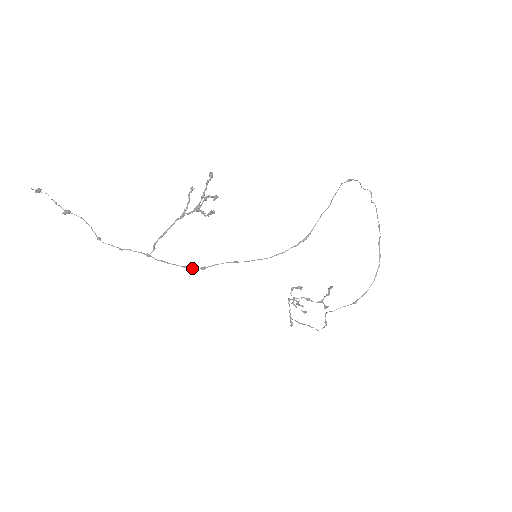
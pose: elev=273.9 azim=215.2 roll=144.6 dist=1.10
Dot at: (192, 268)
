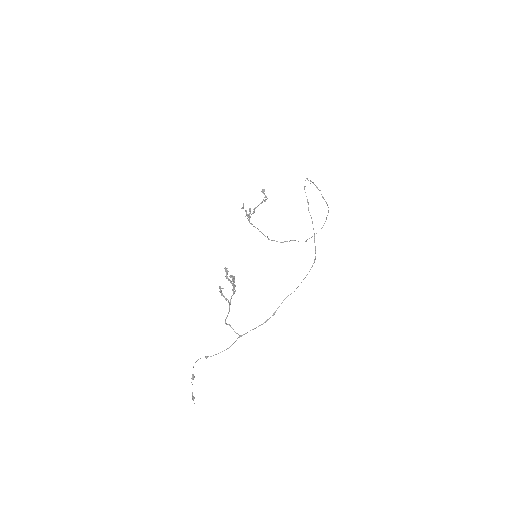
Dot at: occluded
